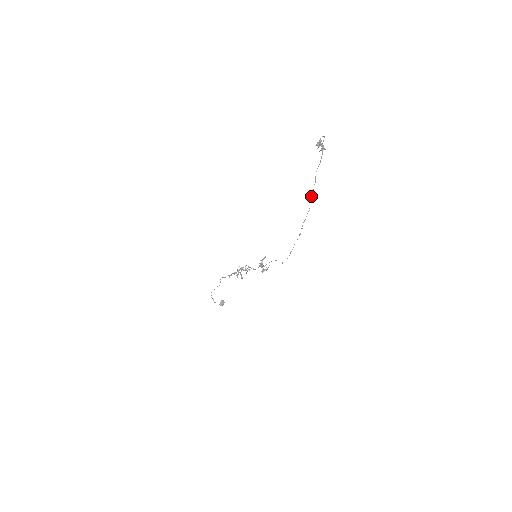
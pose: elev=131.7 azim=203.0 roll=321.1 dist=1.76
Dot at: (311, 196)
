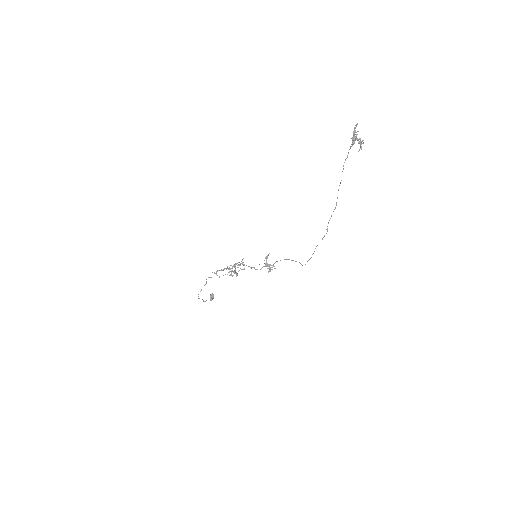
Dot at: occluded
